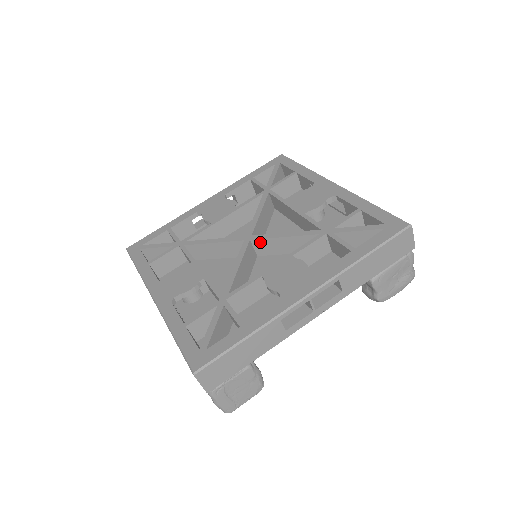
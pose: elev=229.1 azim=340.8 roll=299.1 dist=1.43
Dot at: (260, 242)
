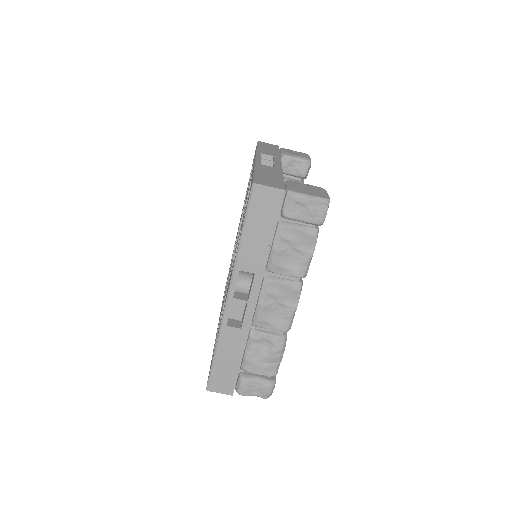
Dot at: occluded
